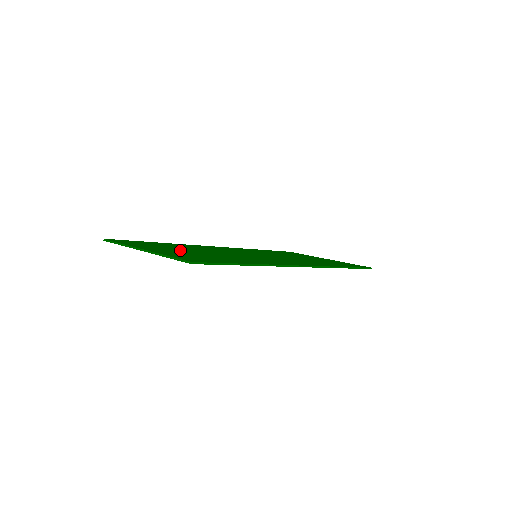
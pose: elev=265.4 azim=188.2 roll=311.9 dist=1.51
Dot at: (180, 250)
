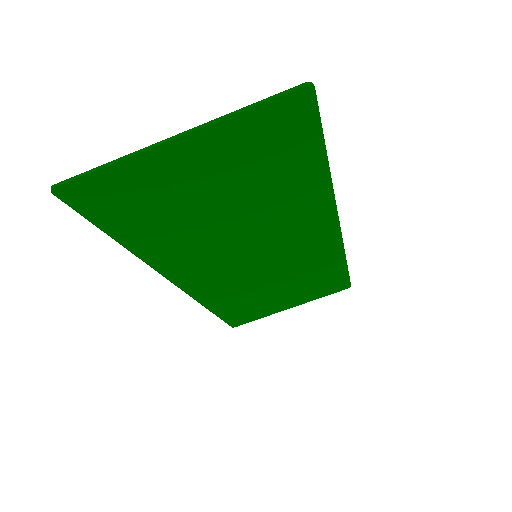
Dot at: (200, 189)
